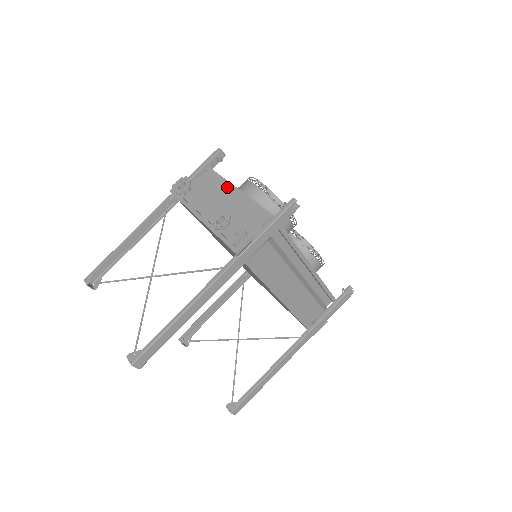
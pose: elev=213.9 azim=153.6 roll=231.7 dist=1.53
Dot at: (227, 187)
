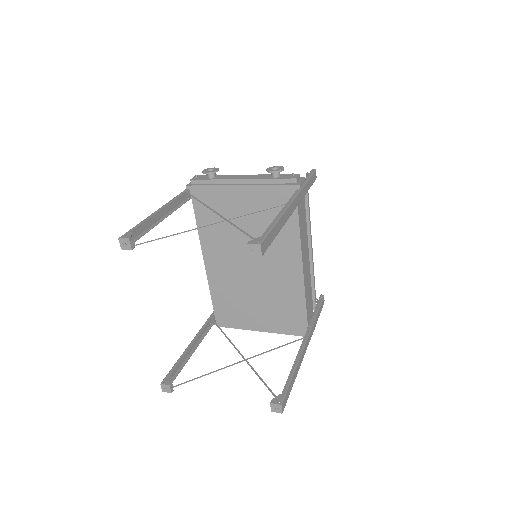
Dot at: occluded
